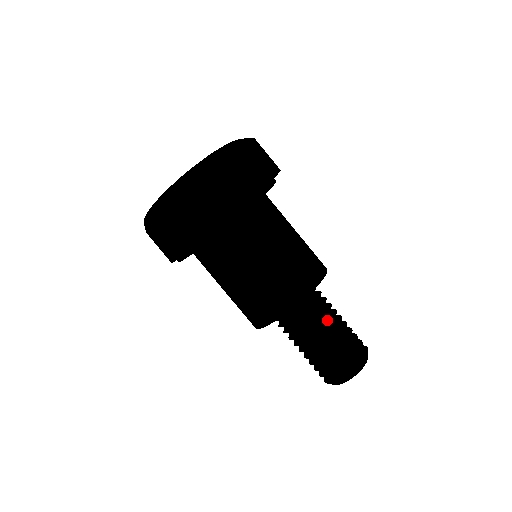
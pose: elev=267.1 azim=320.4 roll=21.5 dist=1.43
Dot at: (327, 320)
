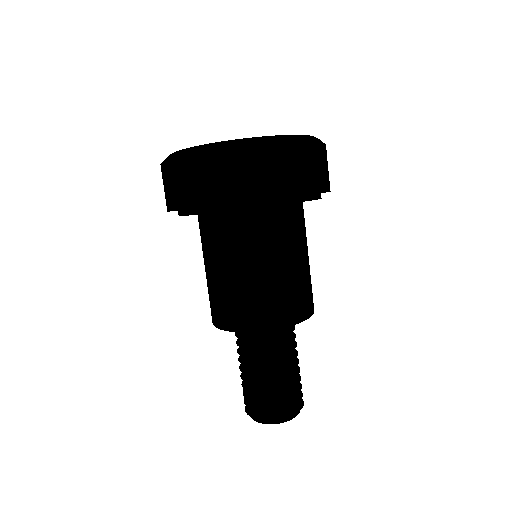
Dot at: (288, 357)
